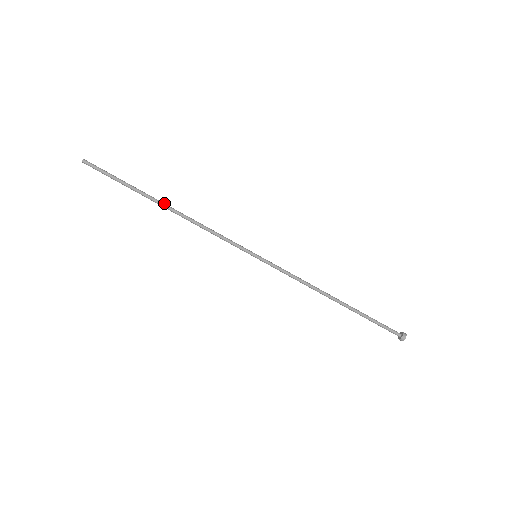
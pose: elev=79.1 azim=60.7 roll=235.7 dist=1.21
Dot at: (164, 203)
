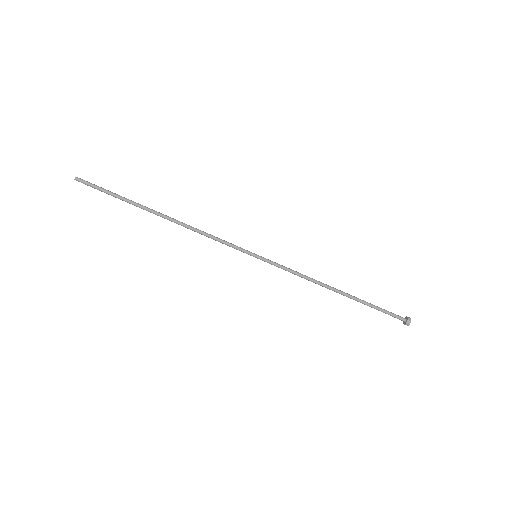
Dot at: occluded
